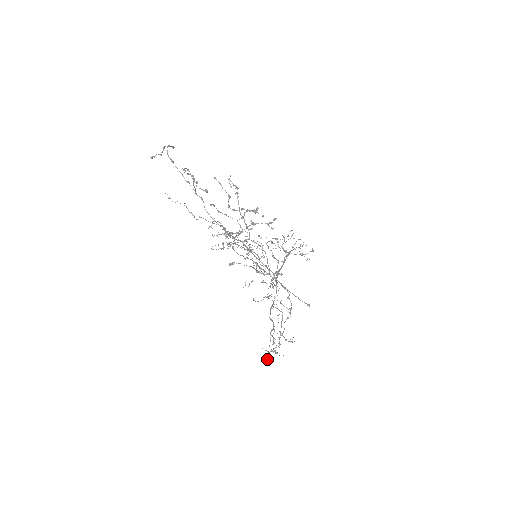
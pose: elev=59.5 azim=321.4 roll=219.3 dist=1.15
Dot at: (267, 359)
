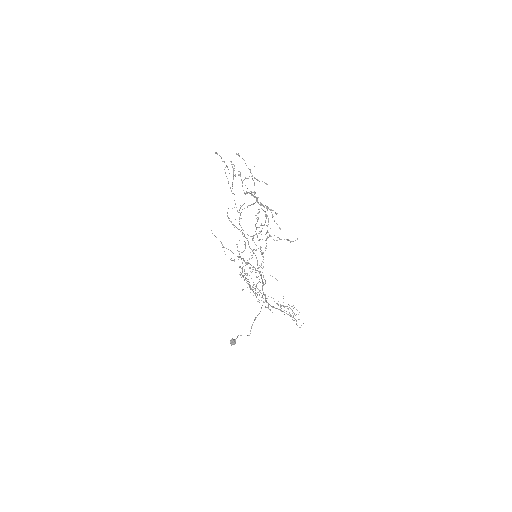
Dot at: (234, 340)
